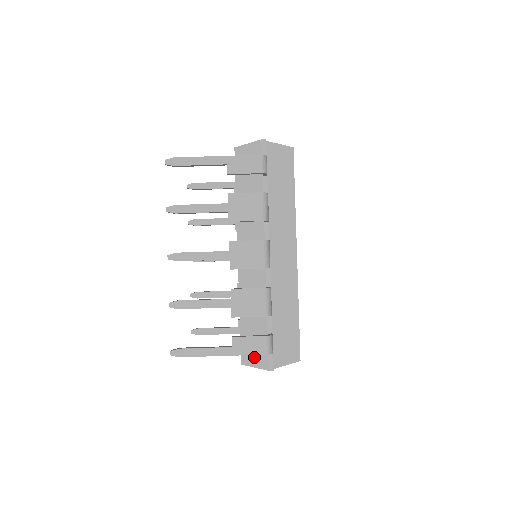
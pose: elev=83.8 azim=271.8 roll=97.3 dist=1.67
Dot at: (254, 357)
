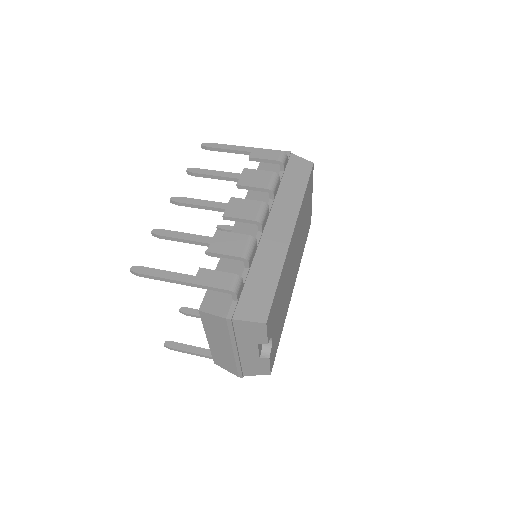
Dot at: (215, 304)
